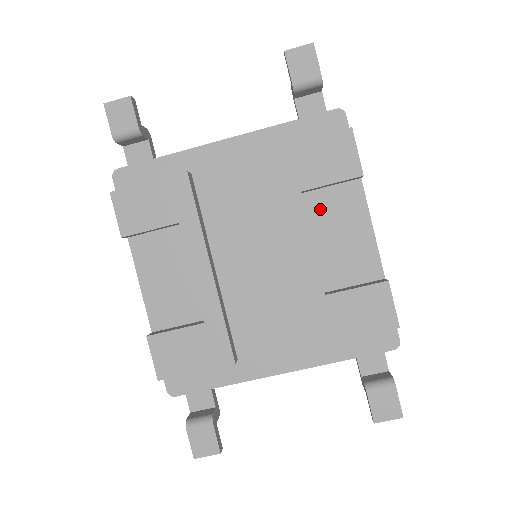
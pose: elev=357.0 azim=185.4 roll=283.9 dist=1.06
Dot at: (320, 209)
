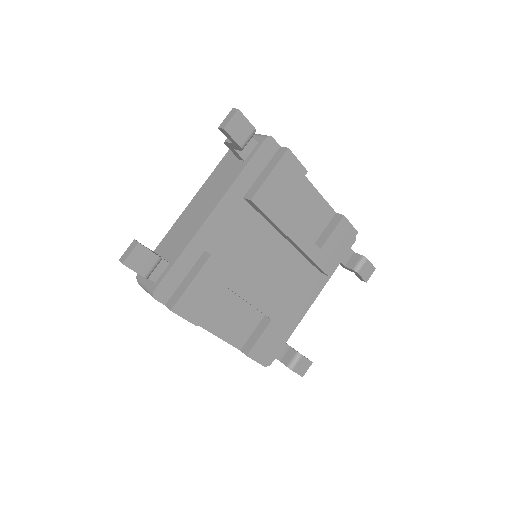
Dot at: (288, 206)
